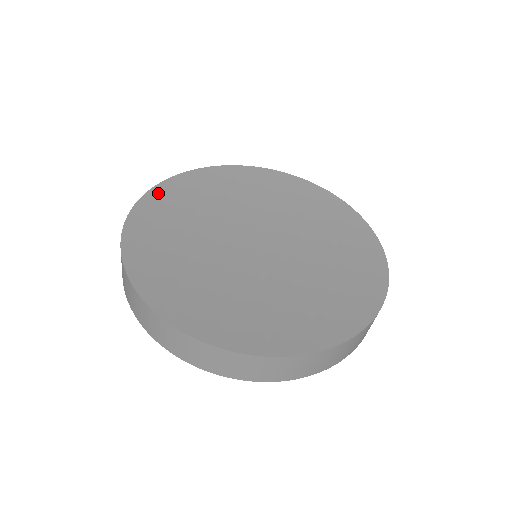
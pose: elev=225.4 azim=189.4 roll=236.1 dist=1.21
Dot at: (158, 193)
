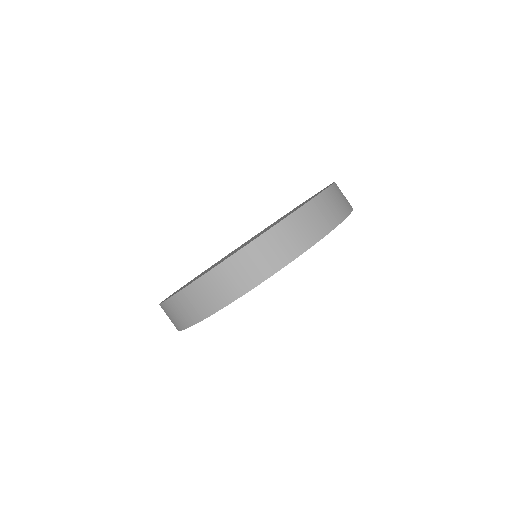
Dot at: (181, 288)
